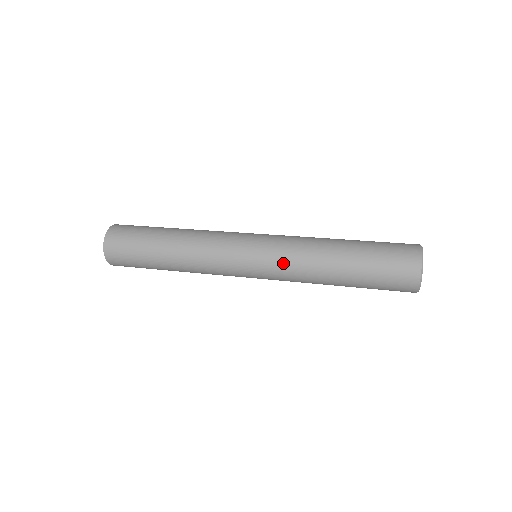
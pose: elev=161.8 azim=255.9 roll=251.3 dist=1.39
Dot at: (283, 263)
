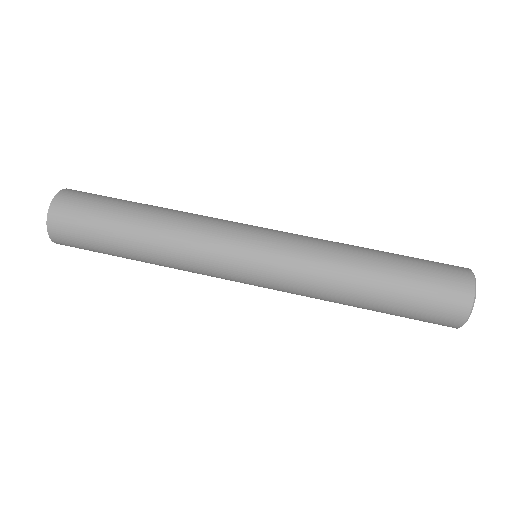
Dot at: (294, 280)
